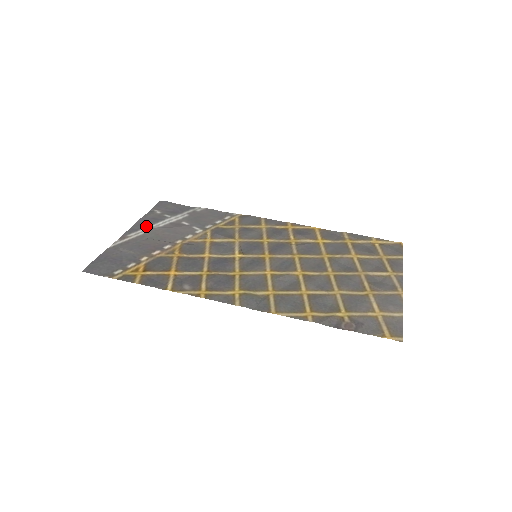
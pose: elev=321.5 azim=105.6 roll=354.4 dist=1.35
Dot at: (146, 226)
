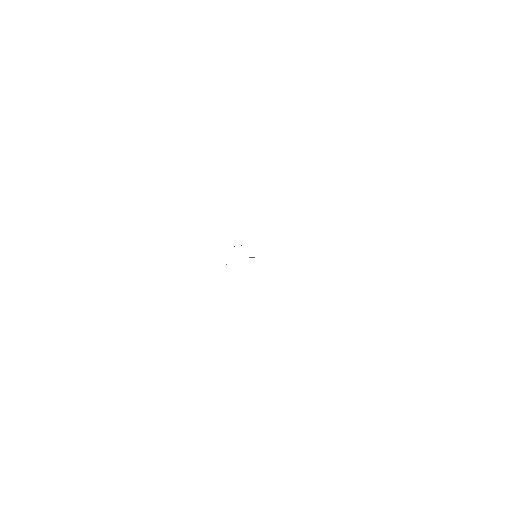
Dot at: occluded
